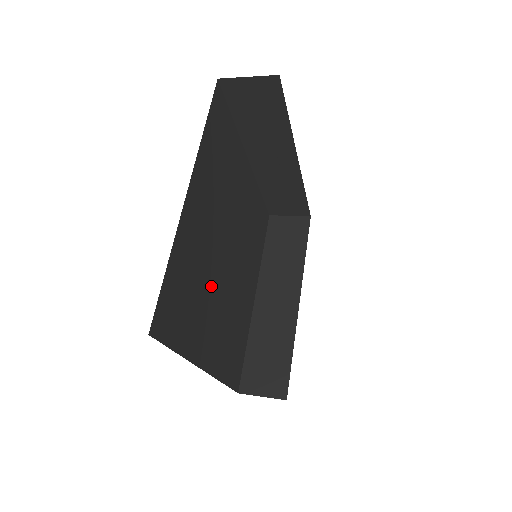
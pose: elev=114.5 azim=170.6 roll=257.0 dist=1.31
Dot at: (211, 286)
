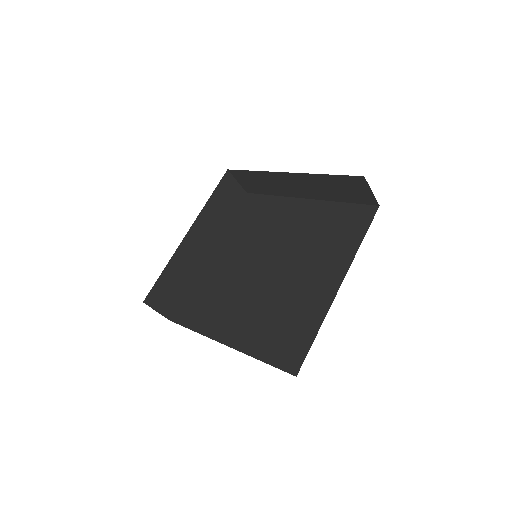
Dot at: occluded
